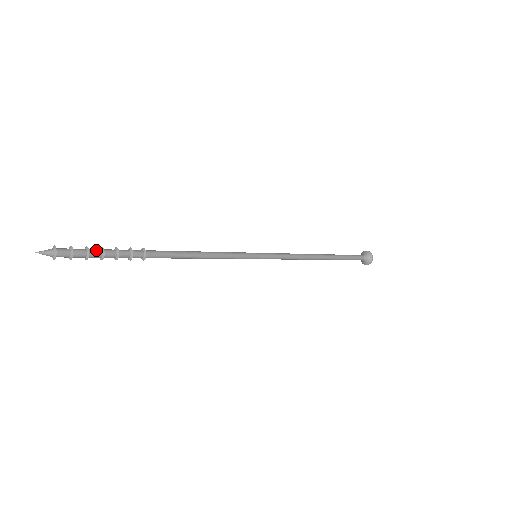
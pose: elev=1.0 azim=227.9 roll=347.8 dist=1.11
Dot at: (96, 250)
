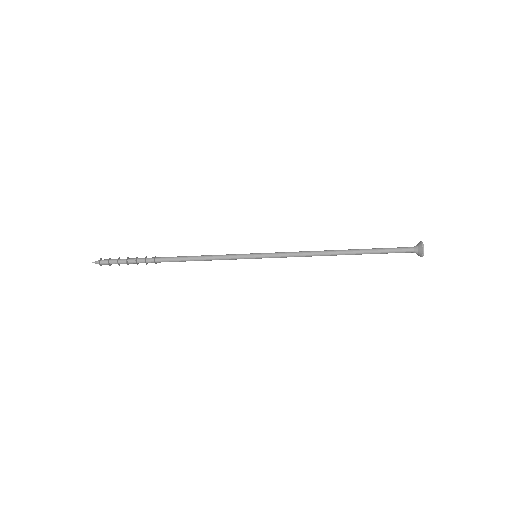
Dot at: (123, 261)
